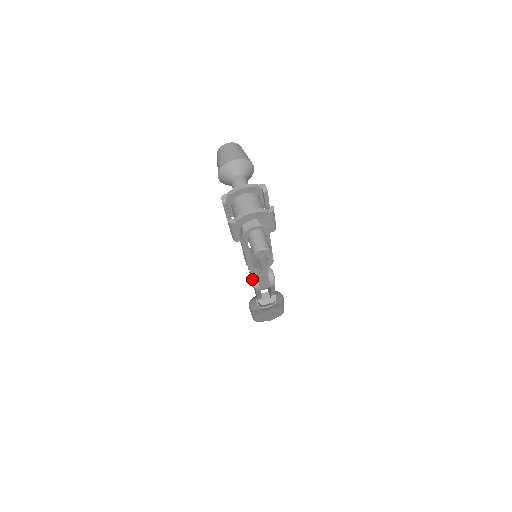
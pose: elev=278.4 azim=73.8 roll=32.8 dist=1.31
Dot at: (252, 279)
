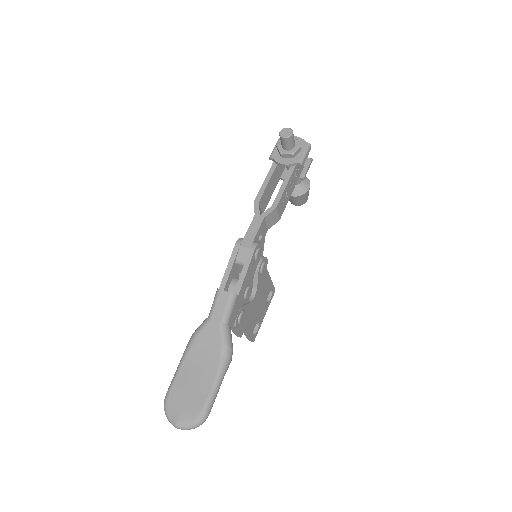
Dot at: occluded
